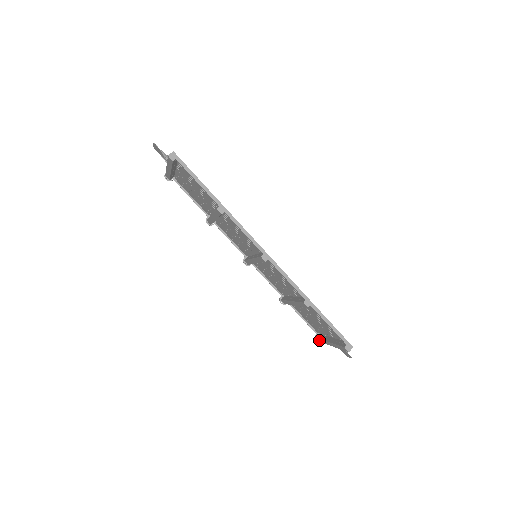
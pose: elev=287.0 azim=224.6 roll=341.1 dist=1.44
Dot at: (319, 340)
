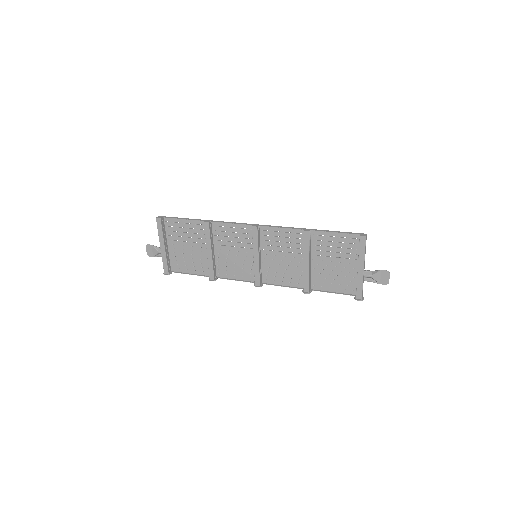
Dot at: (358, 294)
